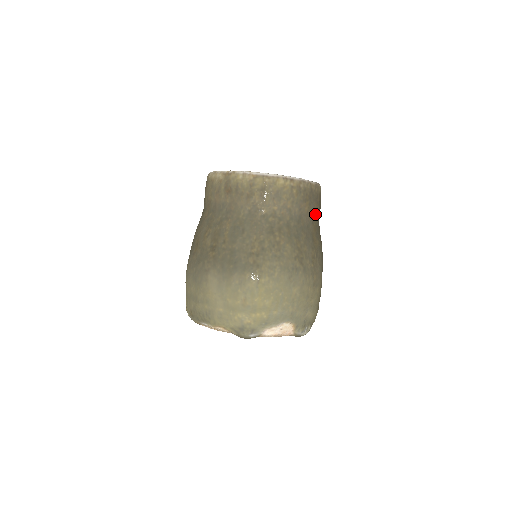
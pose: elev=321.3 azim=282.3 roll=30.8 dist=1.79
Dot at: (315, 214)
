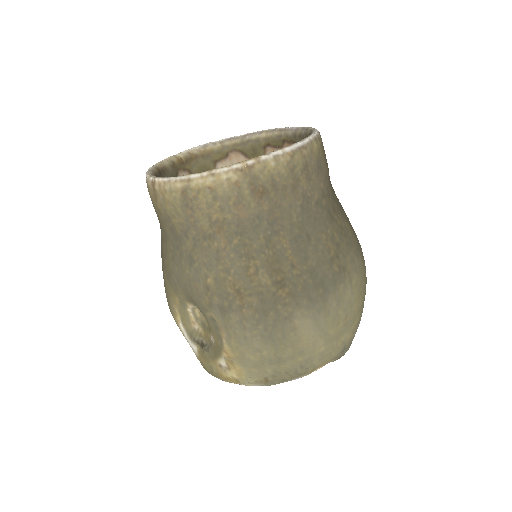
Dot at: occluded
